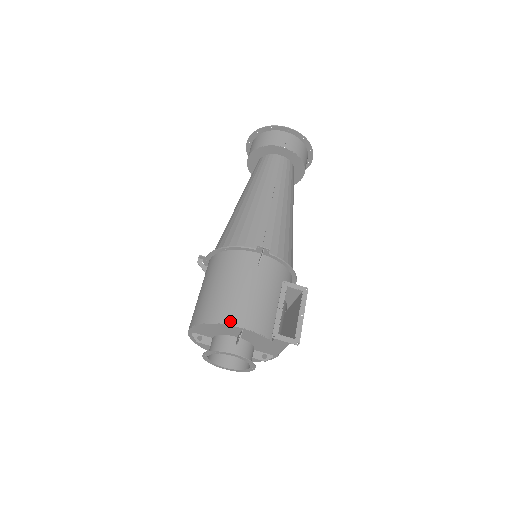
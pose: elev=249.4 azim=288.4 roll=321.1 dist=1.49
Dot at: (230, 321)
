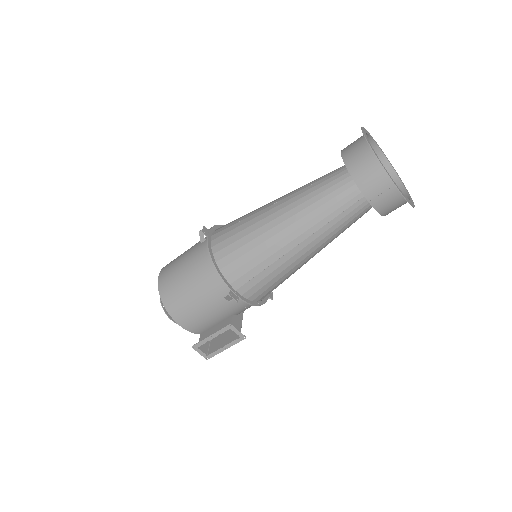
Dot at: (174, 316)
